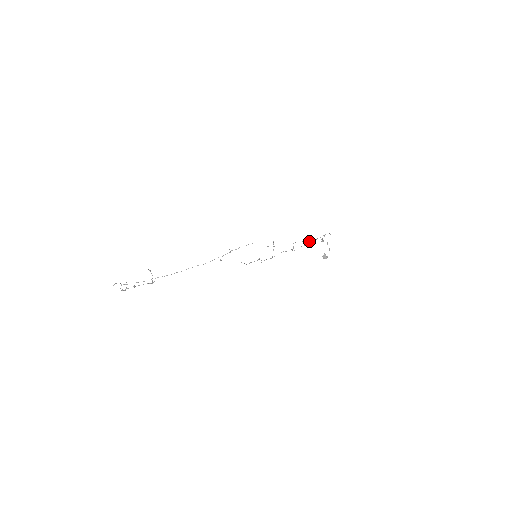
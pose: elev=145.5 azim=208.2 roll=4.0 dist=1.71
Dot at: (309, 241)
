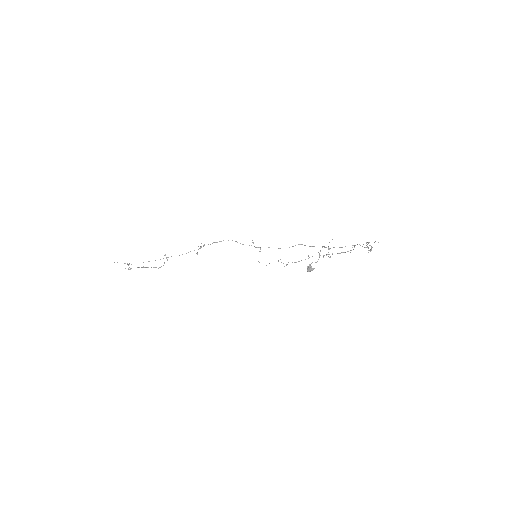
Dot at: occluded
